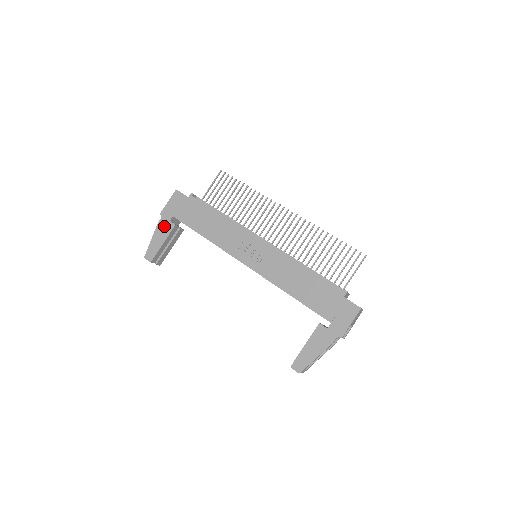
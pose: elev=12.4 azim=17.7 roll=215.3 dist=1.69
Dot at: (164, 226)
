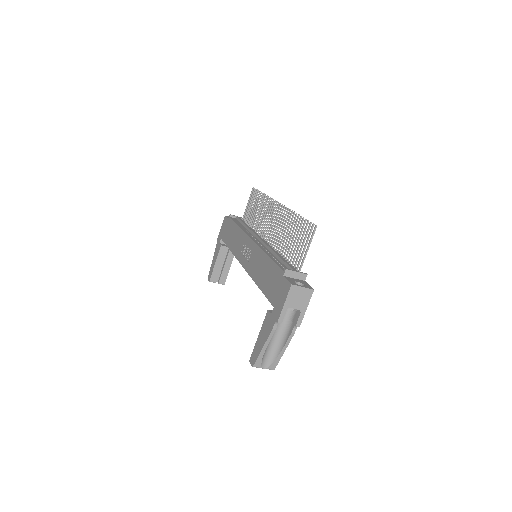
Dot at: (217, 249)
